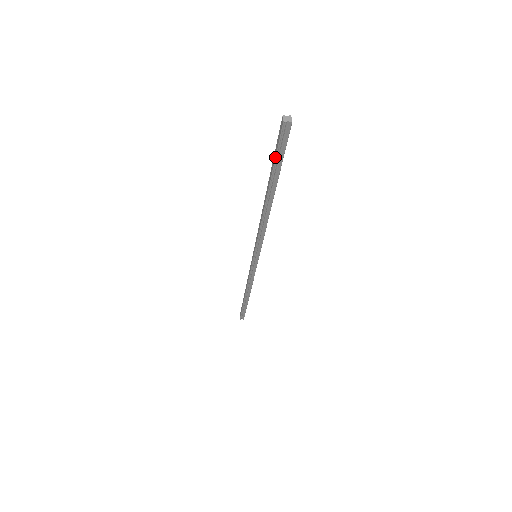
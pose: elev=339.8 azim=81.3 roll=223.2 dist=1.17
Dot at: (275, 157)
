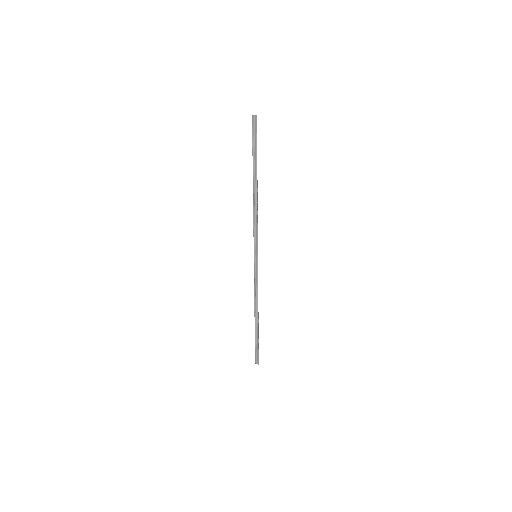
Dot at: (252, 144)
